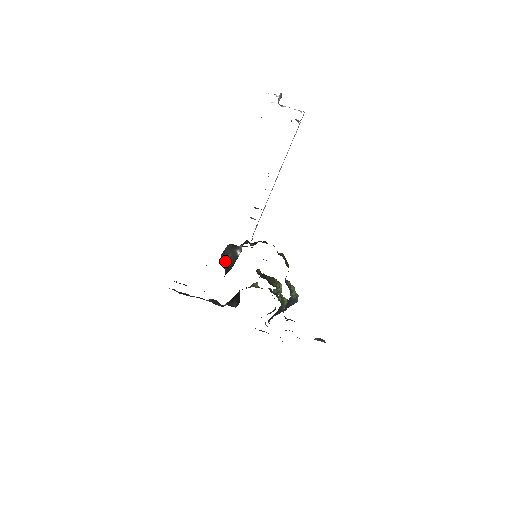
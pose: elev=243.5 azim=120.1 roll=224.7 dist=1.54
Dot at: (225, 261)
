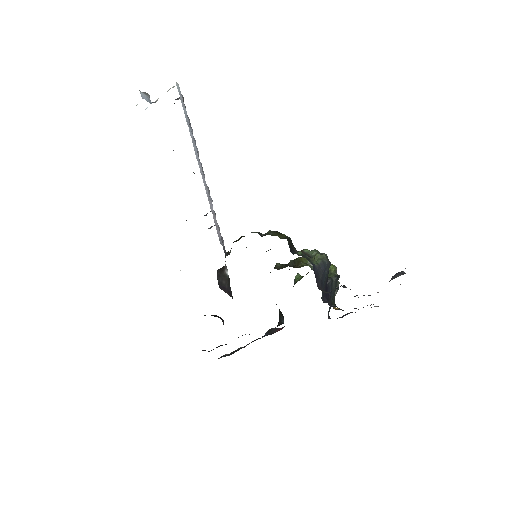
Dot at: (225, 292)
